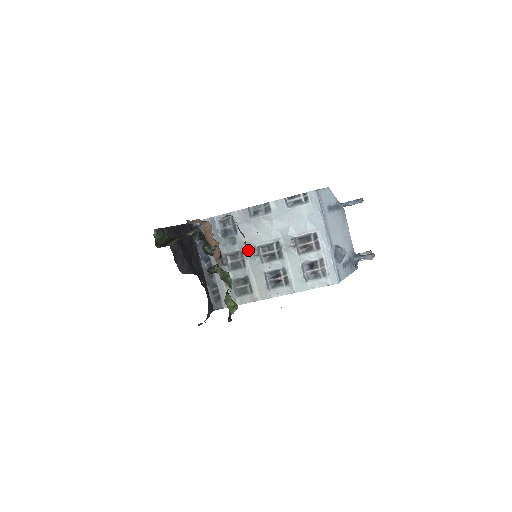
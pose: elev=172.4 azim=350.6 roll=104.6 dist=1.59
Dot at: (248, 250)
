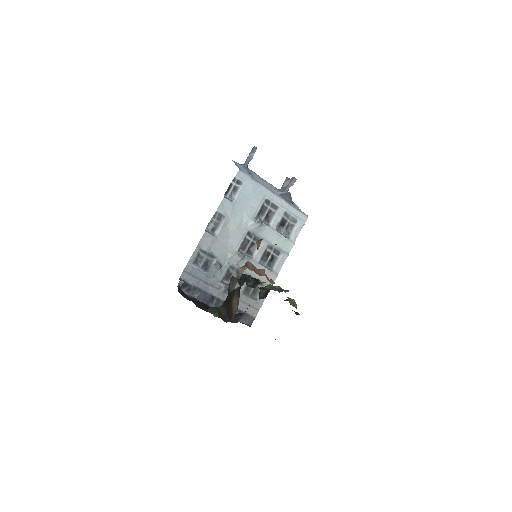
Dot at: (234, 260)
